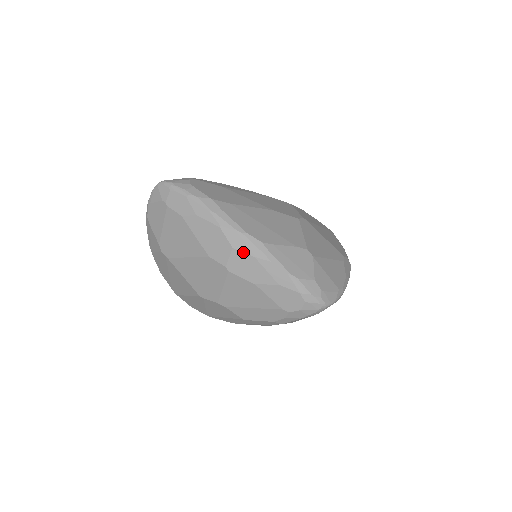
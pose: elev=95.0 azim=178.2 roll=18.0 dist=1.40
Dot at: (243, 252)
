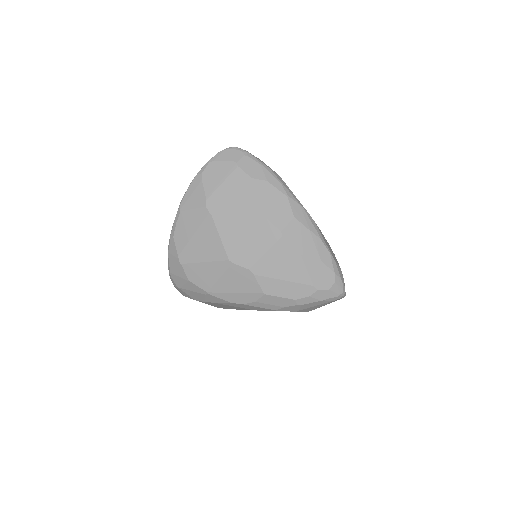
Dot at: (302, 223)
